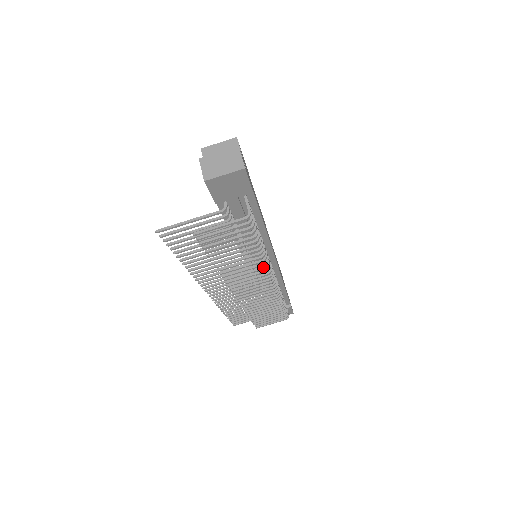
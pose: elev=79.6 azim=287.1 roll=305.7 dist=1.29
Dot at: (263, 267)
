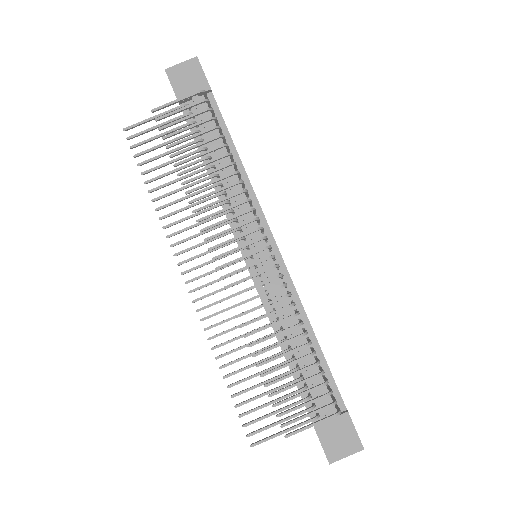
Dot at: (242, 201)
